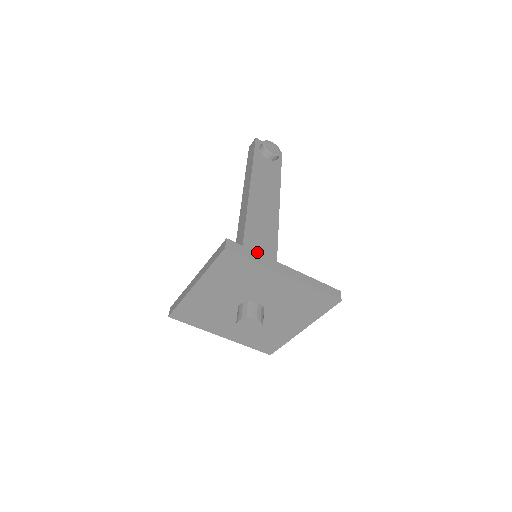
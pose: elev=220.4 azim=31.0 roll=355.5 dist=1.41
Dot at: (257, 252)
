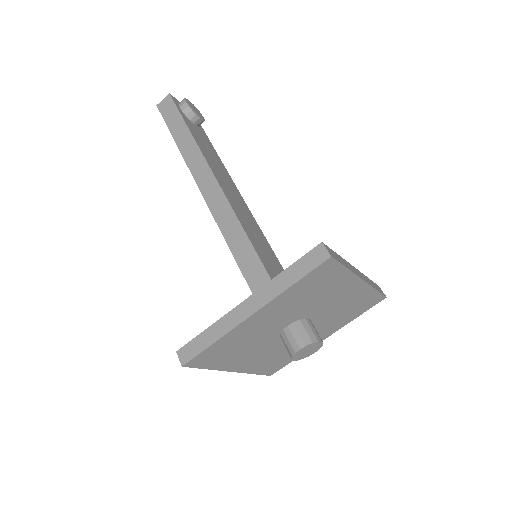
Dot at: (339, 255)
